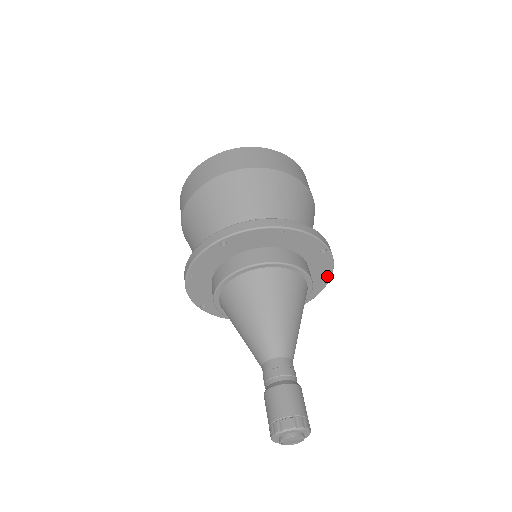
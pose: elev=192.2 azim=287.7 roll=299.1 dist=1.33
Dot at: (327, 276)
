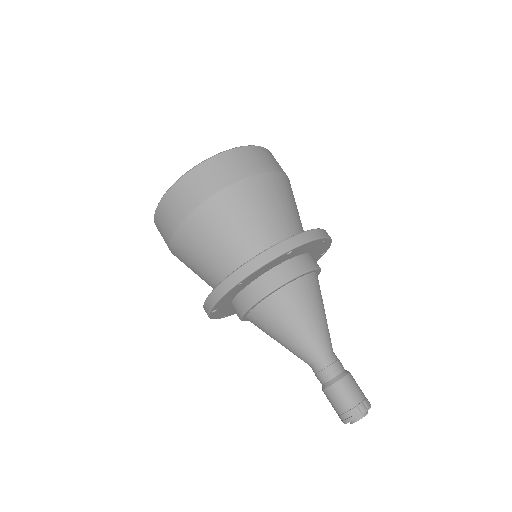
Dot at: occluded
